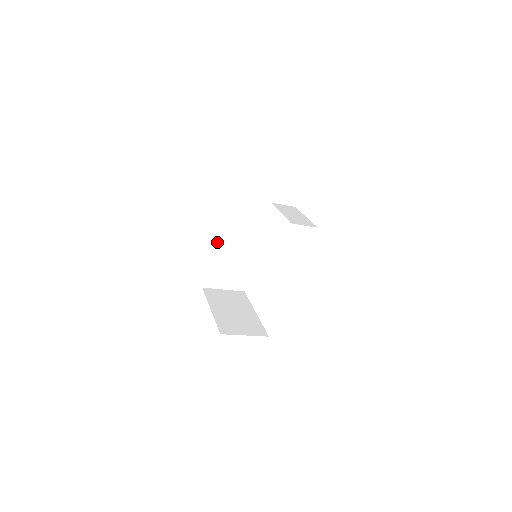
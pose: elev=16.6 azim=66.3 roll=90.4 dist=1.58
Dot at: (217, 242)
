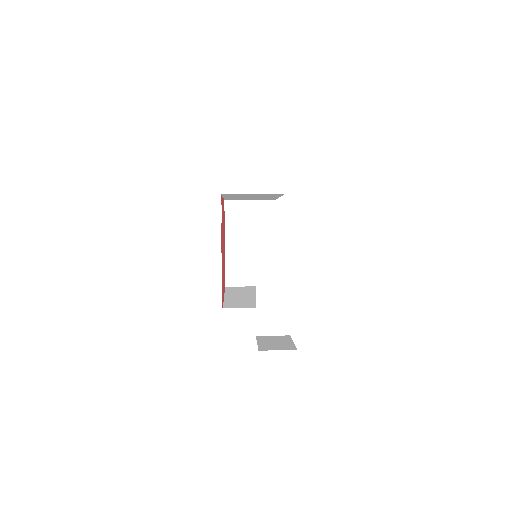
Dot at: (227, 196)
